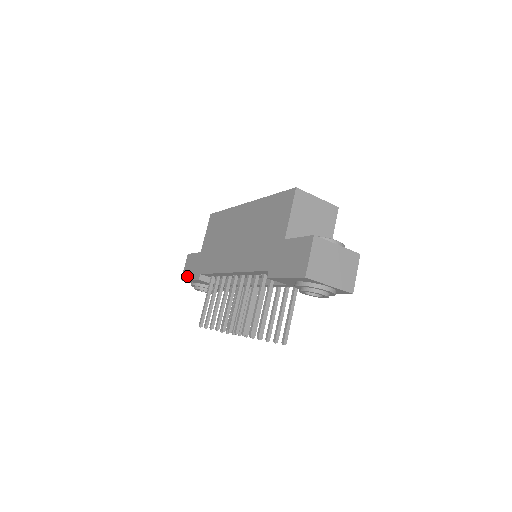
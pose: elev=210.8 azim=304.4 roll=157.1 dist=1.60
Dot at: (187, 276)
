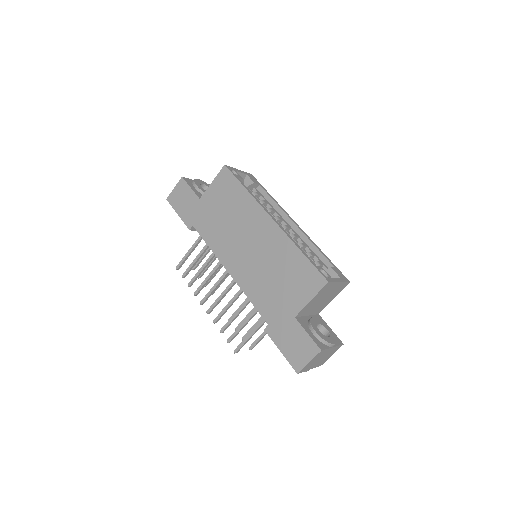
Dot at: (176, 206)
